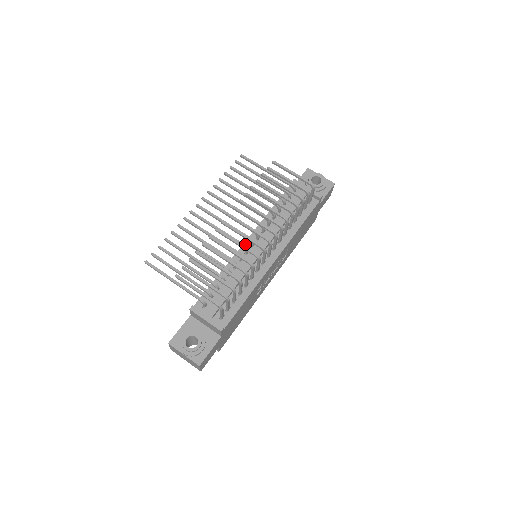
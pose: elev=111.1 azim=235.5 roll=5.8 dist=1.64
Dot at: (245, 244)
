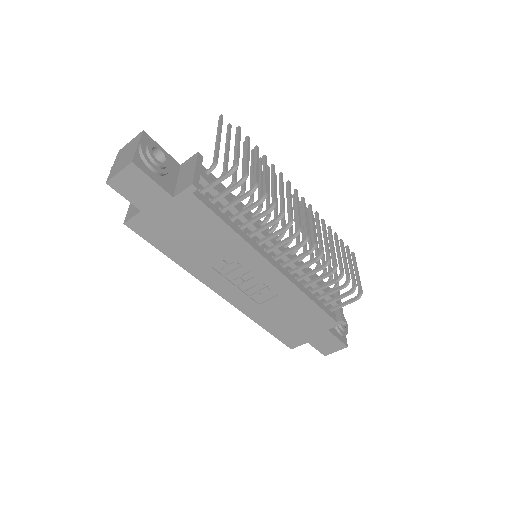
Dot at: (272, 232)
